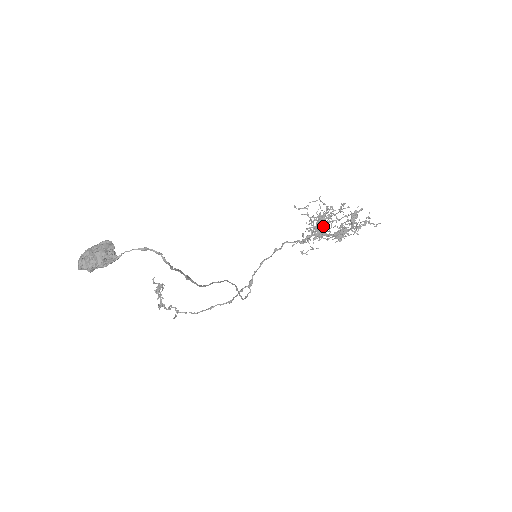
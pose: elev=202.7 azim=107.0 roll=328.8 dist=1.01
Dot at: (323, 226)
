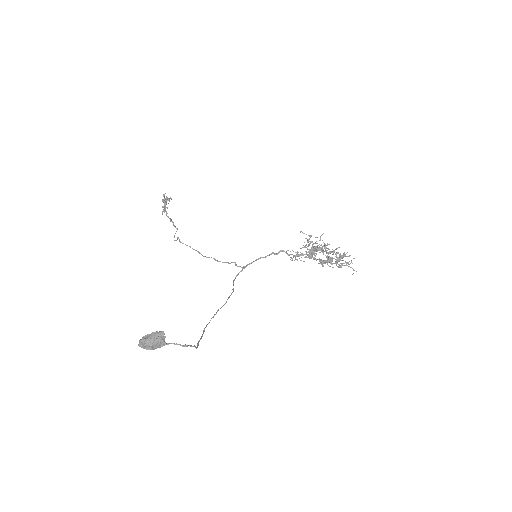
Dot at: (316, 253)
